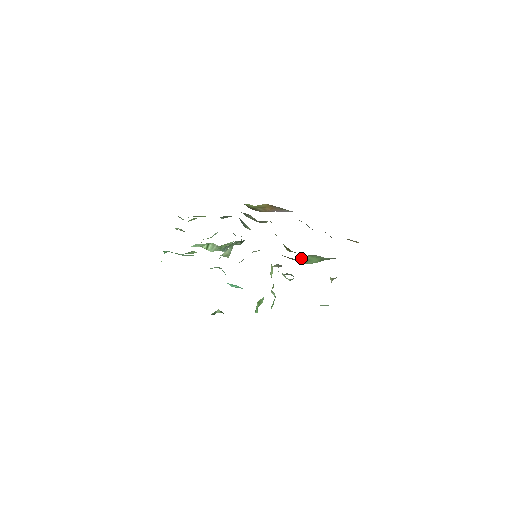
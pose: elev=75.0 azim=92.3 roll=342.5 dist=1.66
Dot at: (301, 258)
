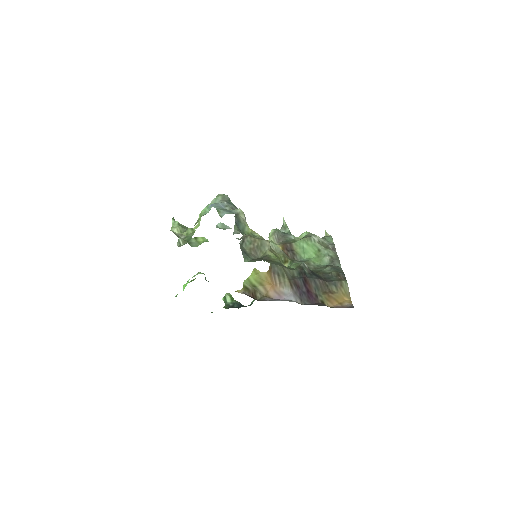
Dot at: (298, 241)
